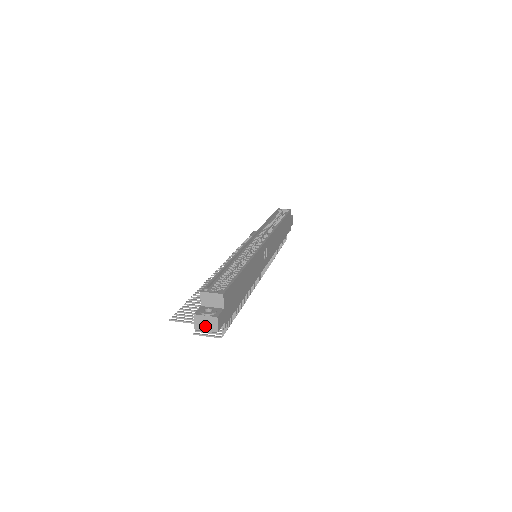
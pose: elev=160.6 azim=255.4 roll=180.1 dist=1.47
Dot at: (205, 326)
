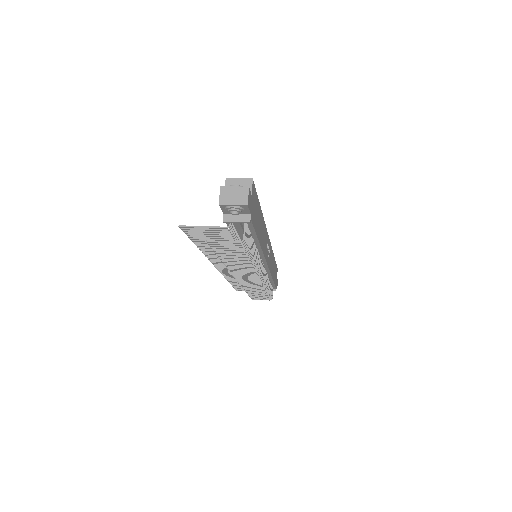
Dot at: (233, 199)
